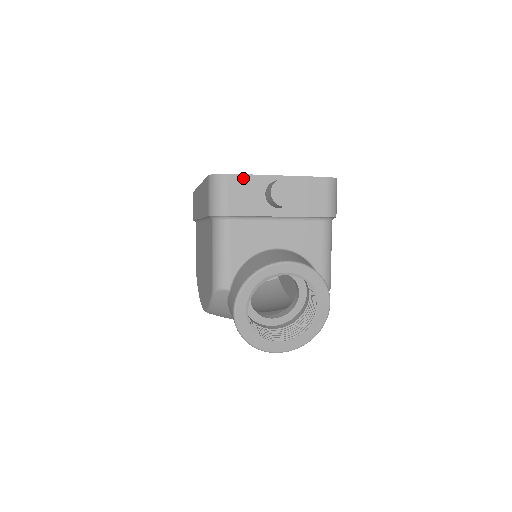
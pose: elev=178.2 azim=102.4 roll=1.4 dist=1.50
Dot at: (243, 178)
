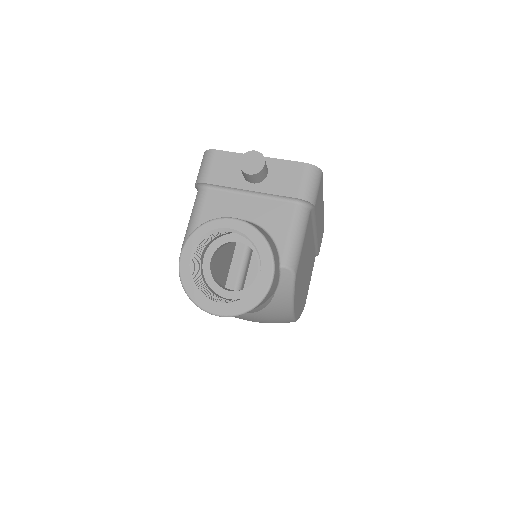
Dot at: (227, 154)
